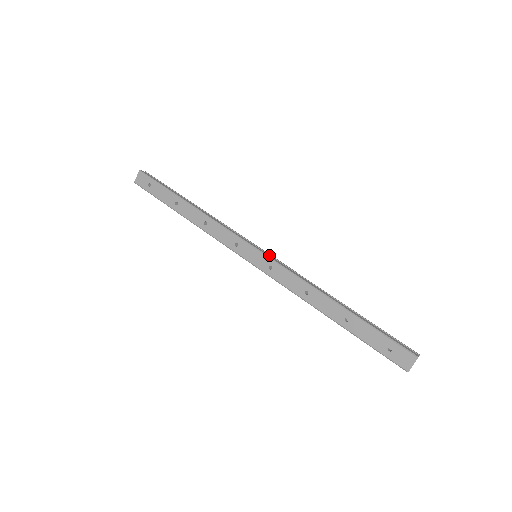
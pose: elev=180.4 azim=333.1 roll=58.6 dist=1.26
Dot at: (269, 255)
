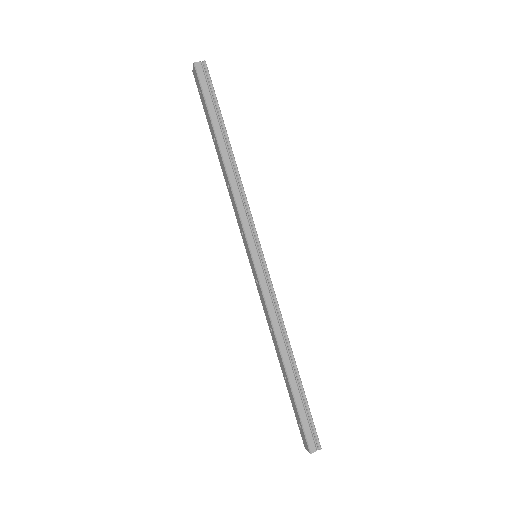
Dot at: (261, 269)
